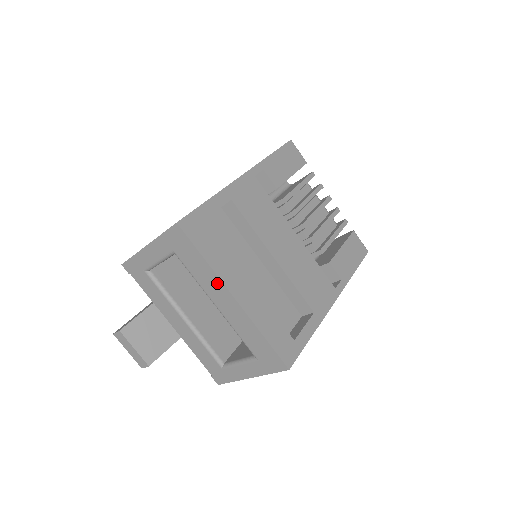
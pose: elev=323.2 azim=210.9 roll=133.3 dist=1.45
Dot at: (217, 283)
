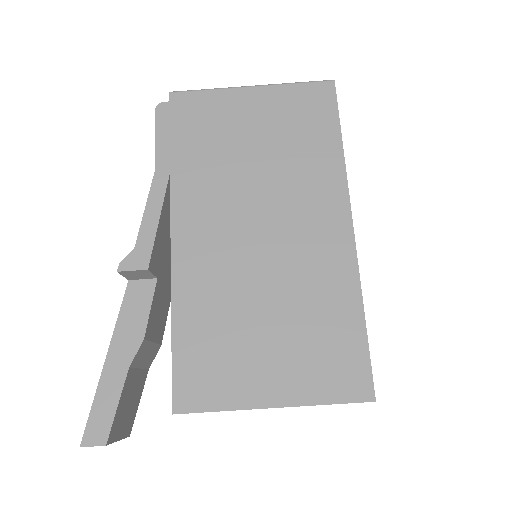
Dot at: occluded
